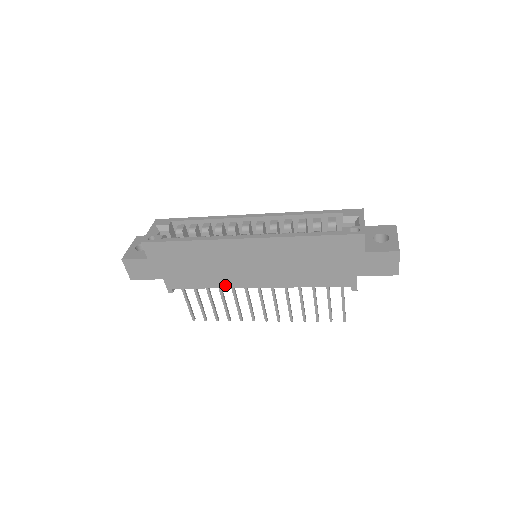
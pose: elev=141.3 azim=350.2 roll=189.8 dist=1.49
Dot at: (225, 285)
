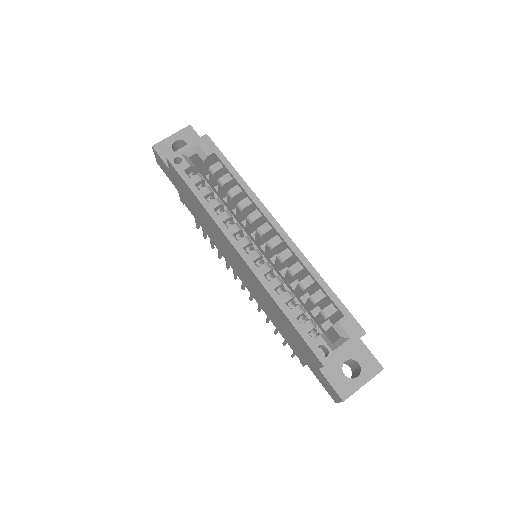
Dot at: (218, 248)
